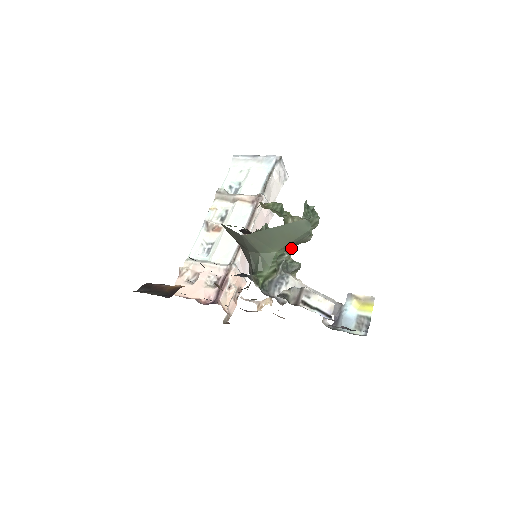
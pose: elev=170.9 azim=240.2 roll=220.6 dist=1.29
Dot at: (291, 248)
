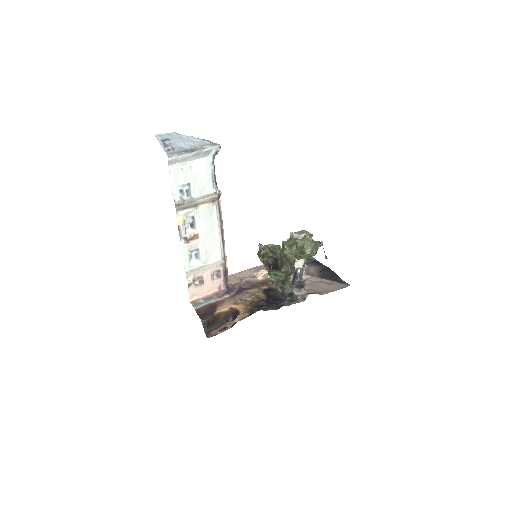
Dot at: occluded
